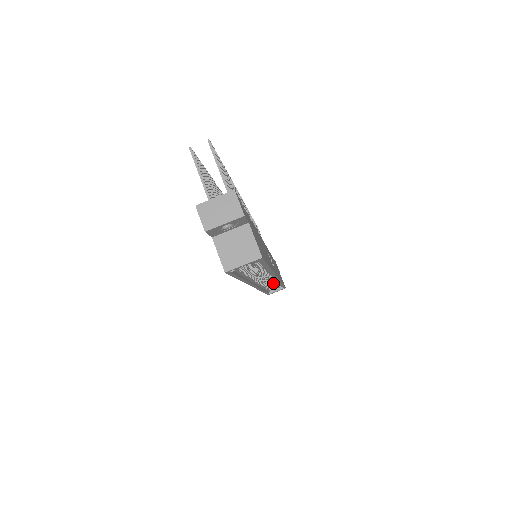
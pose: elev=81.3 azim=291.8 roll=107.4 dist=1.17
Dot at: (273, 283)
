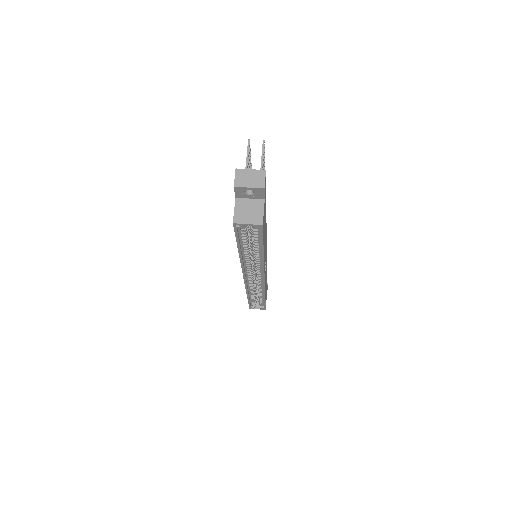
Dot at: (258, 291)
